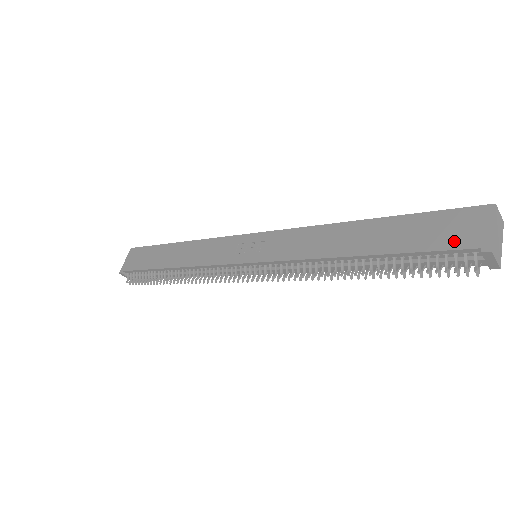
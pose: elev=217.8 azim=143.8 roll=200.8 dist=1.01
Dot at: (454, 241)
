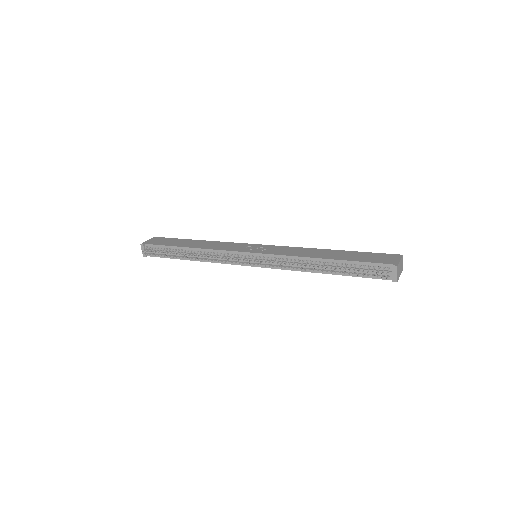
Dot at: (380, 261)
